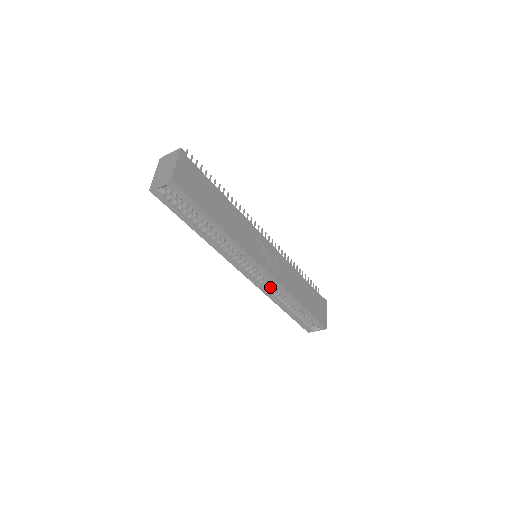
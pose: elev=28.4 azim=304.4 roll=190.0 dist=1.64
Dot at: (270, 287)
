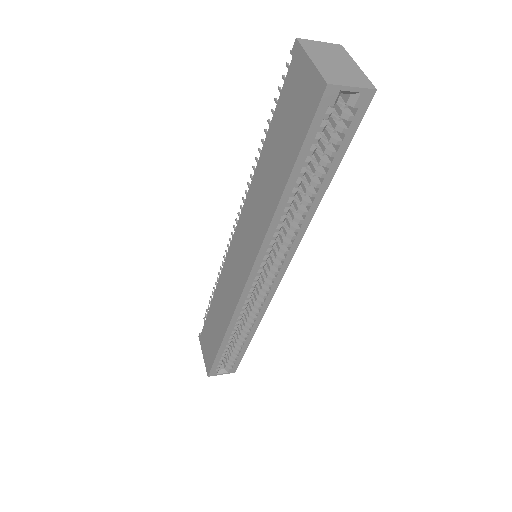
Dot at: occluded
